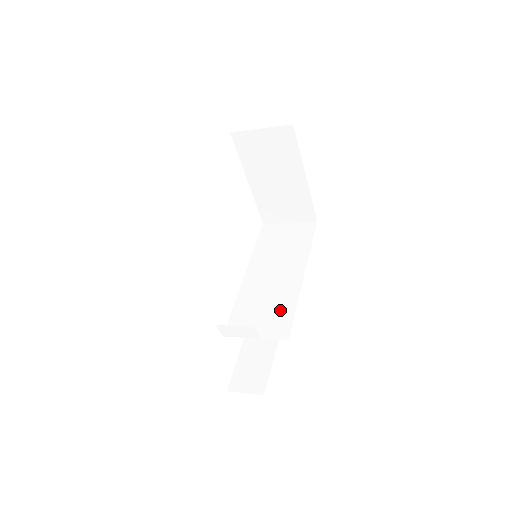
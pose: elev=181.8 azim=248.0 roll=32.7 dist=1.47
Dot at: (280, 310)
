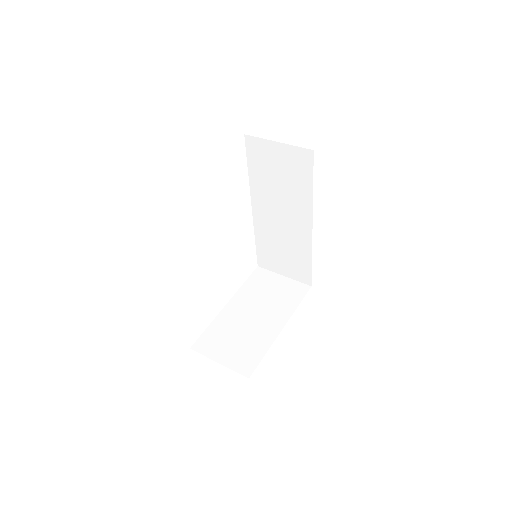
Dot at: (298, 259)
